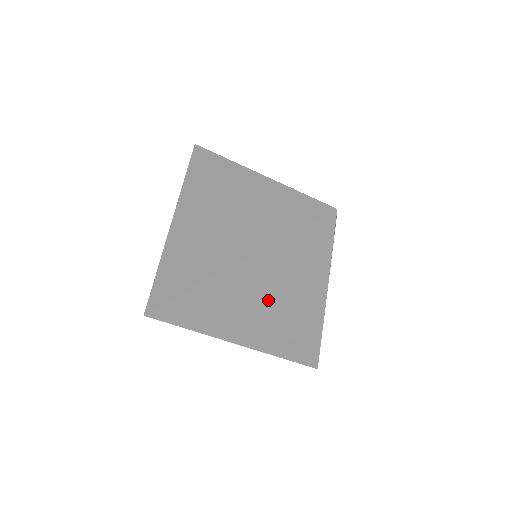
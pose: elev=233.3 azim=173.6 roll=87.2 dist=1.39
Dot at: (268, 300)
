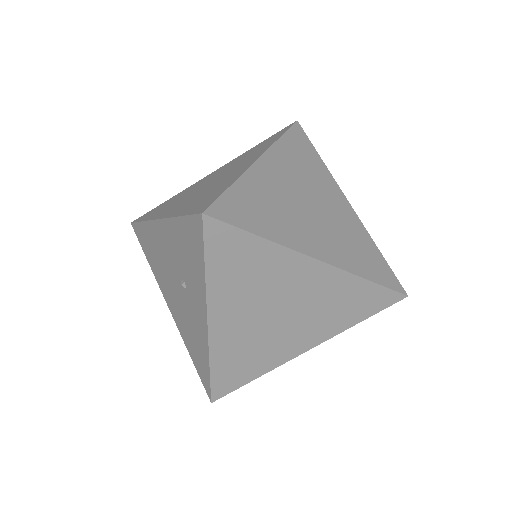
Dot at: (285, 311)
